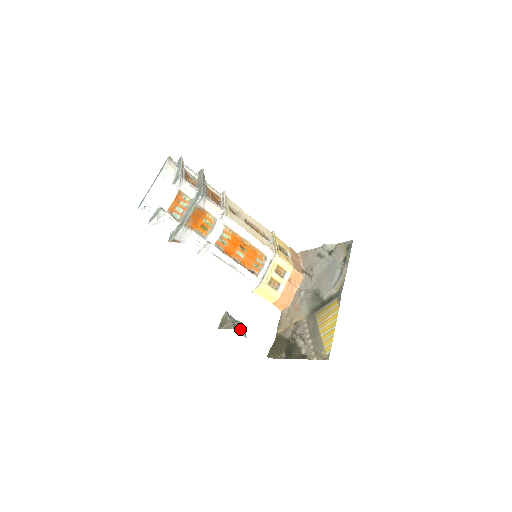
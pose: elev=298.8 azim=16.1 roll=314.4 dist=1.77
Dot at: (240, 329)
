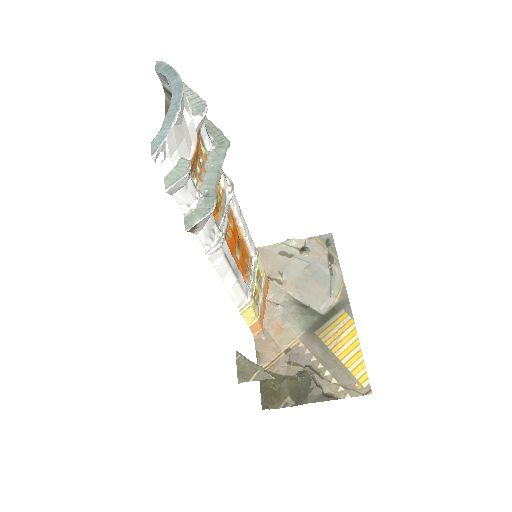
Dot at: occluded
